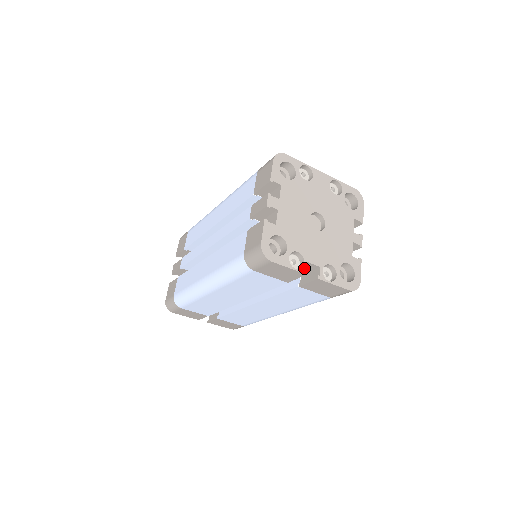
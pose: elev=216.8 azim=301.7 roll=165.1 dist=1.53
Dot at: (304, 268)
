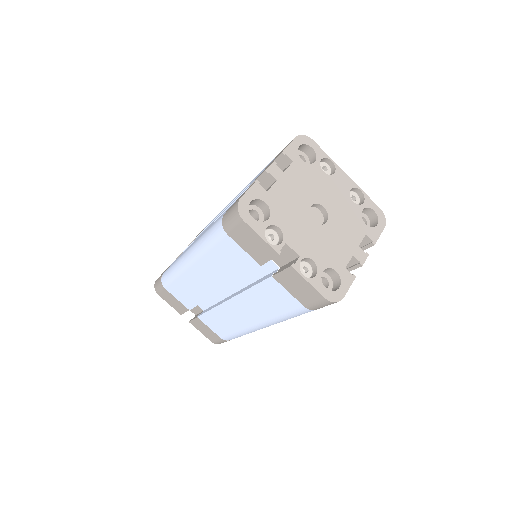
Dot at: (279, 247)
